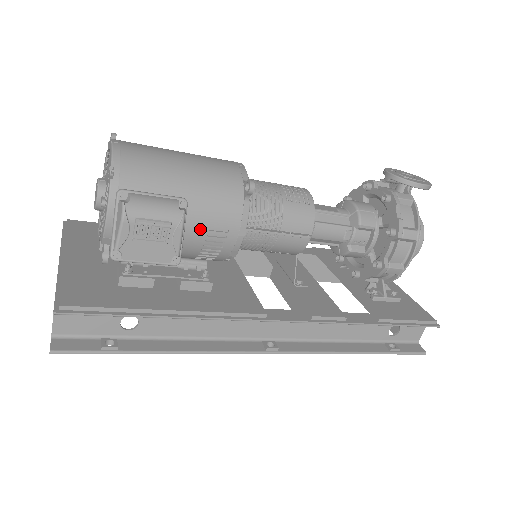
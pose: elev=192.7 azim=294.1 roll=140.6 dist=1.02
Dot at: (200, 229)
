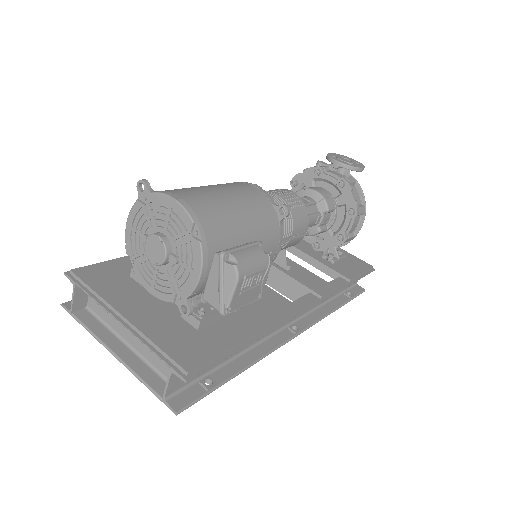
Dot at: occluded
